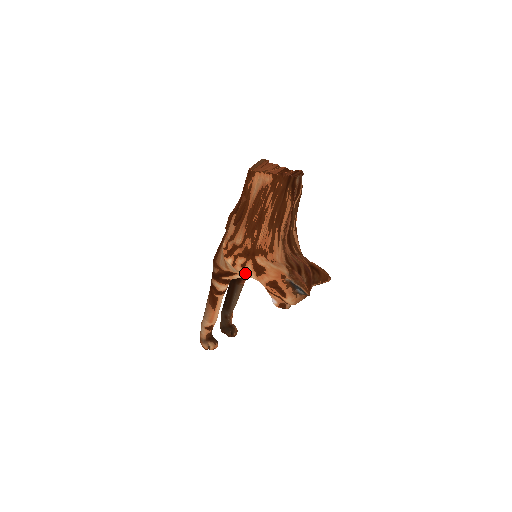
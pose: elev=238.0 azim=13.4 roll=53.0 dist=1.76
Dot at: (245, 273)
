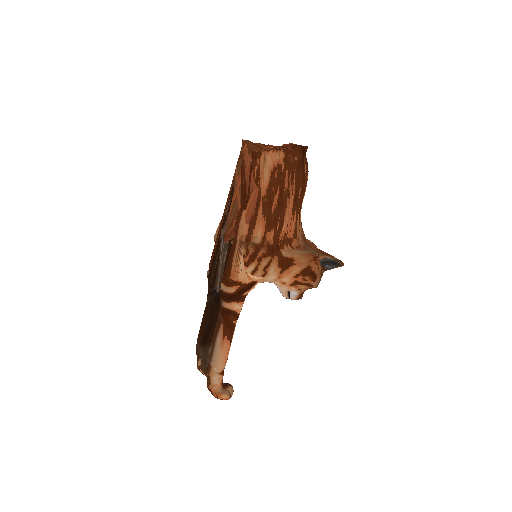
Dot at: (262, 277)
